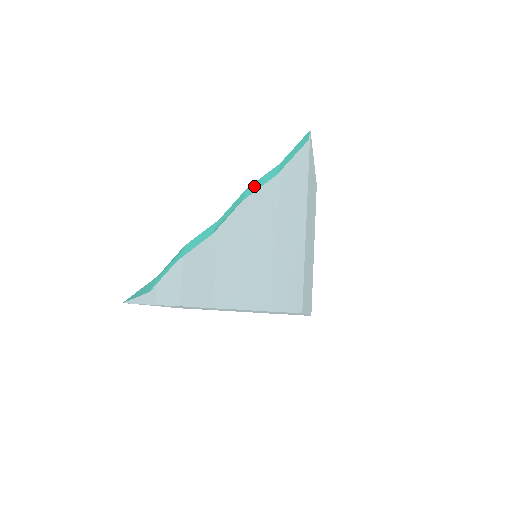
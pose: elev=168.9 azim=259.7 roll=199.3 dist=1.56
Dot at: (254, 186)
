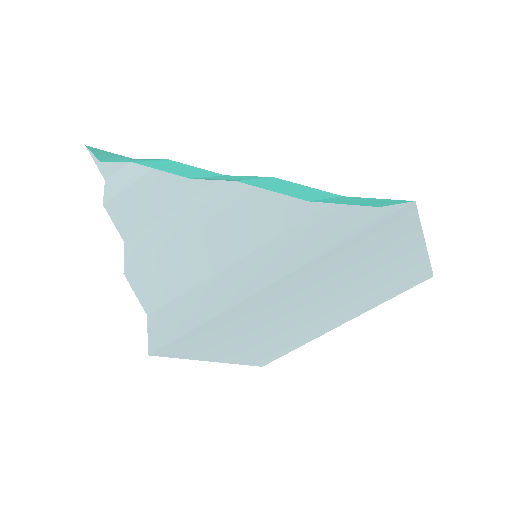
Dot at: (277, 183)
